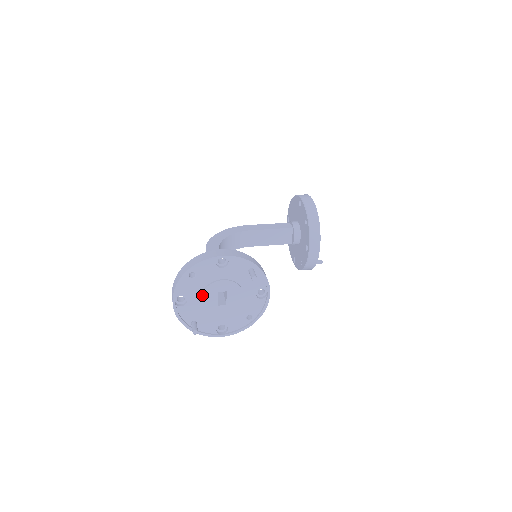
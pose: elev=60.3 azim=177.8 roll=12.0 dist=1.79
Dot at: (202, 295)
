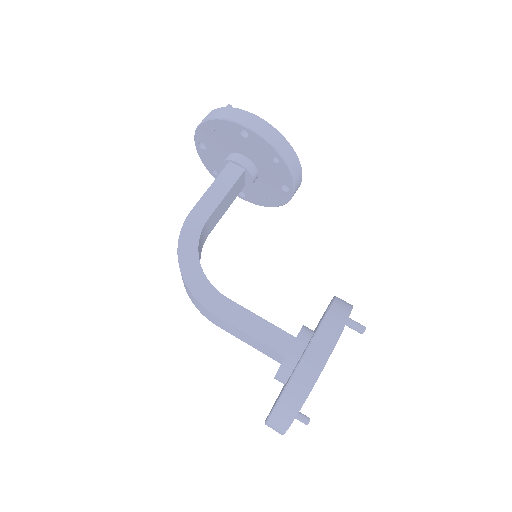
Dot at: occluded
